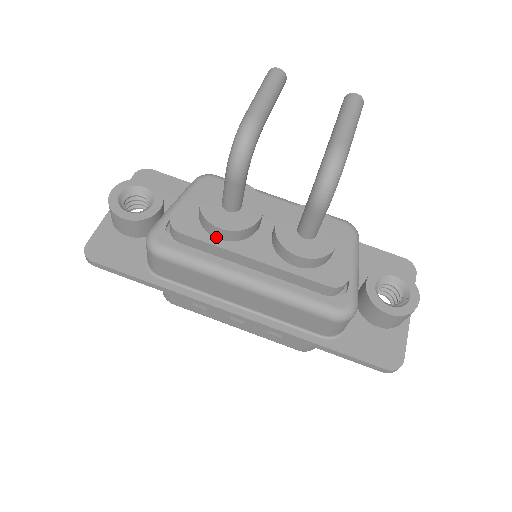
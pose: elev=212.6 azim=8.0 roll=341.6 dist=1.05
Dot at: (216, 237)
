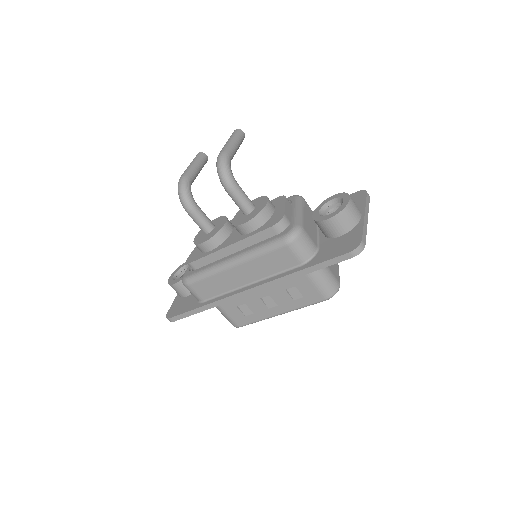
Dot at: (208, 251)
